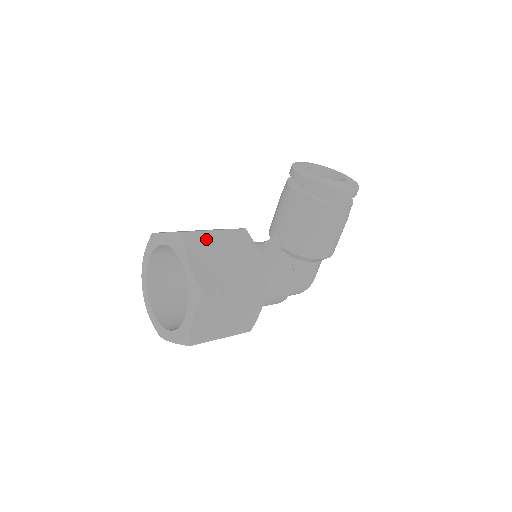
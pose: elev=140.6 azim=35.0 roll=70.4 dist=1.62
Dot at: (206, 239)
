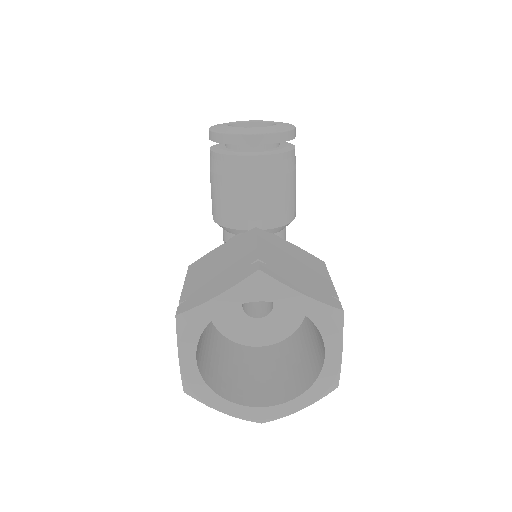
Dot at: (270, 261)
